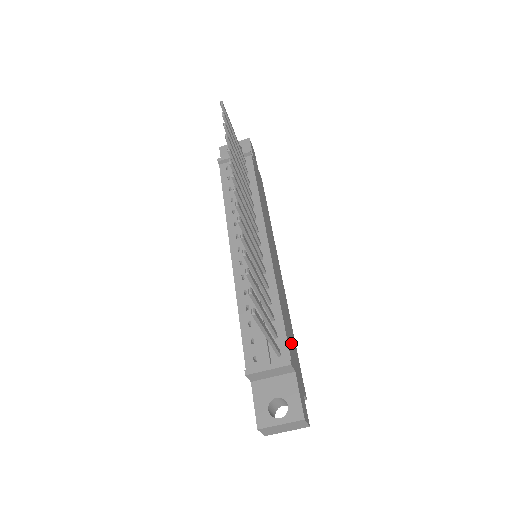
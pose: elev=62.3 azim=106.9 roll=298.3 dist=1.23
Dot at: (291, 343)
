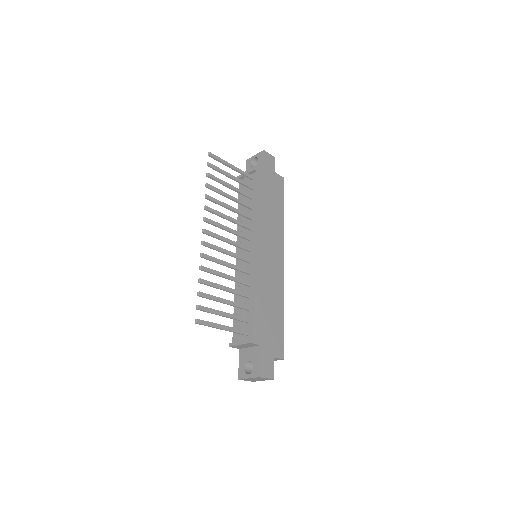
Dot at: (267, 323)
